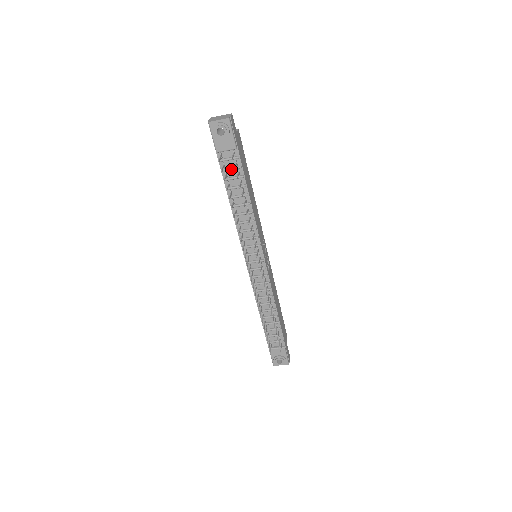
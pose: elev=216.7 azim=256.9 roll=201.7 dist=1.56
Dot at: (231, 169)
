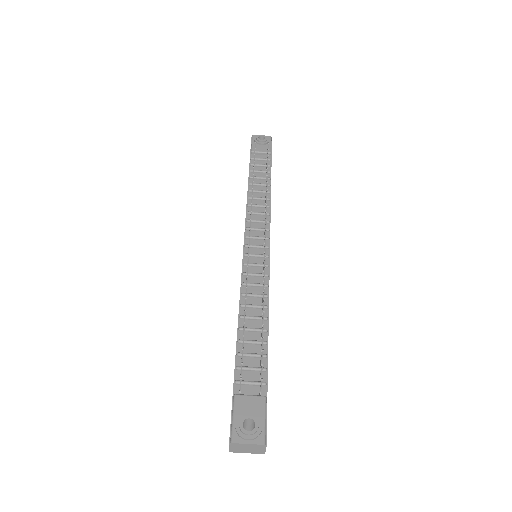
Dot at: (260, 165)
